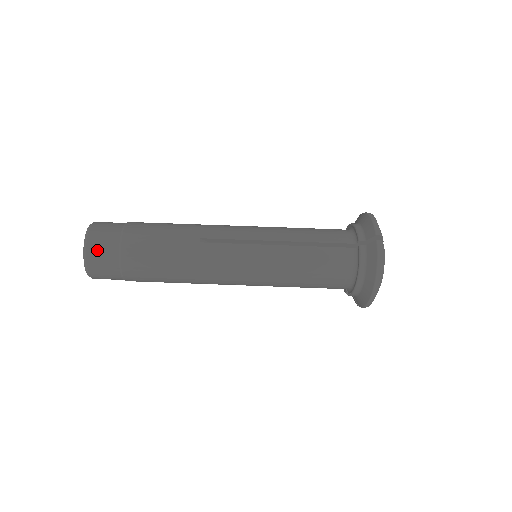
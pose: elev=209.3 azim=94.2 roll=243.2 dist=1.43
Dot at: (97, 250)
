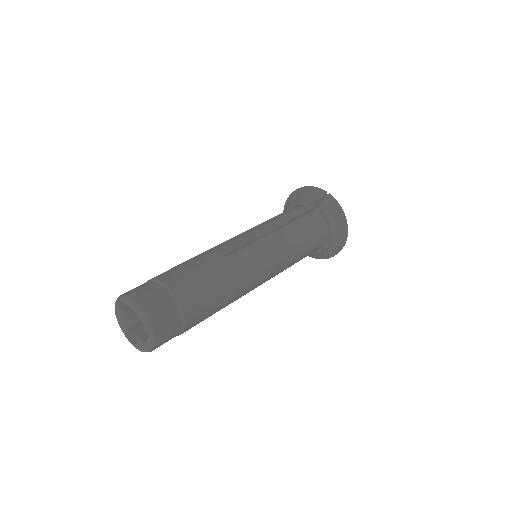
Dot at: occluded
